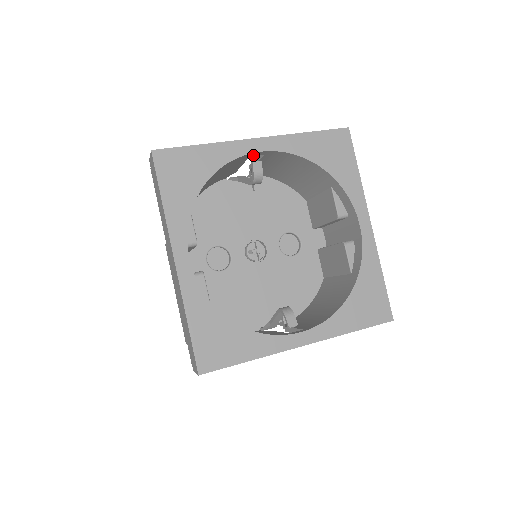
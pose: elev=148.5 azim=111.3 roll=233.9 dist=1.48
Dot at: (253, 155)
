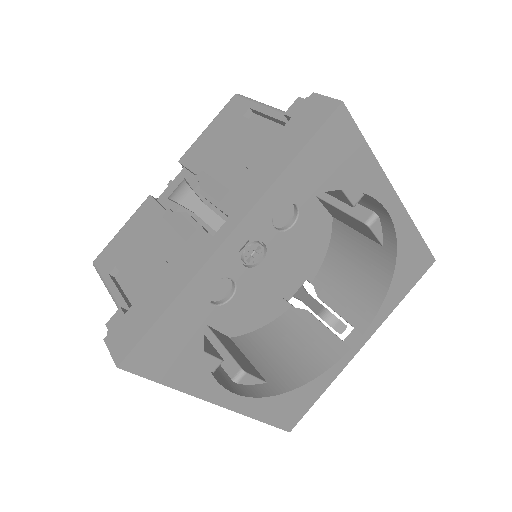
Dot at: occluded
